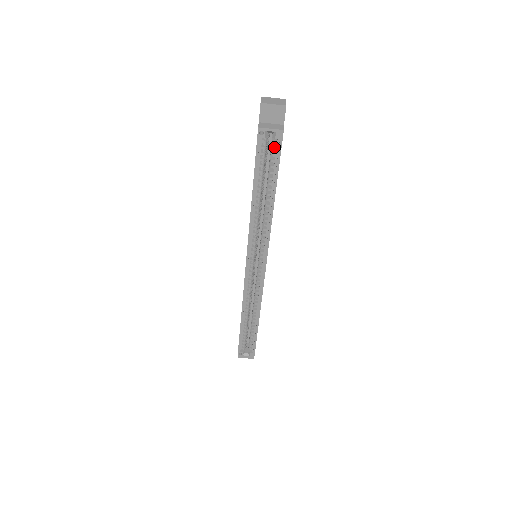
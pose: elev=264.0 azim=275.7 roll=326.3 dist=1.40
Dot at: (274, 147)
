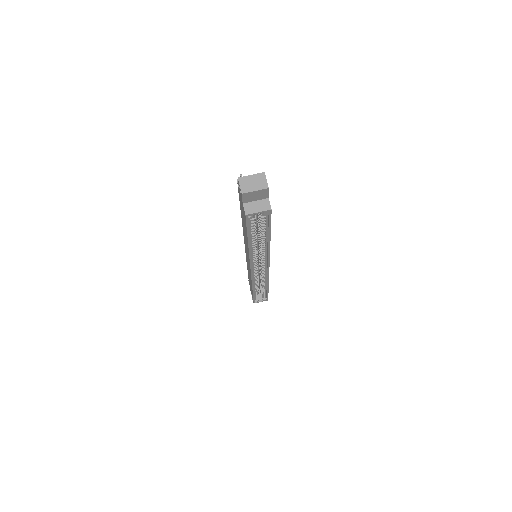
Dot at: (263, 216)
